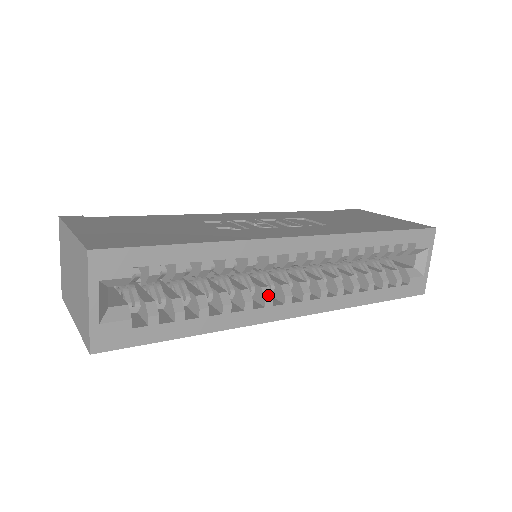
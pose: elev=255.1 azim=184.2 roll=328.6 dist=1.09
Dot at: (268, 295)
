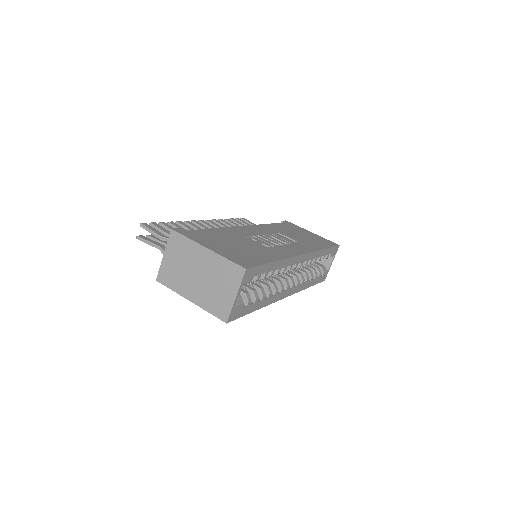
Dot at: (282, 286)
